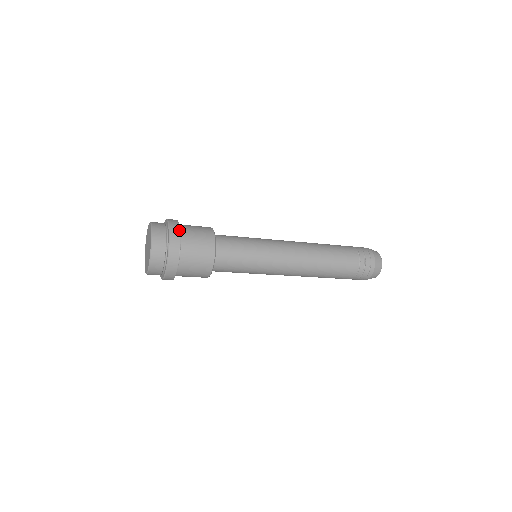
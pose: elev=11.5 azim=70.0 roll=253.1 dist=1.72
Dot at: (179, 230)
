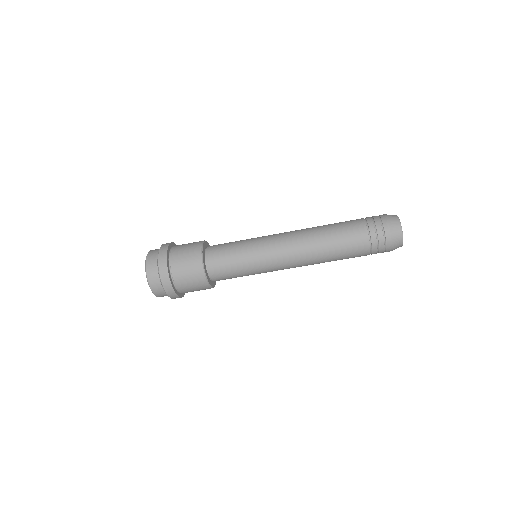
Dot at: (174, 243)
